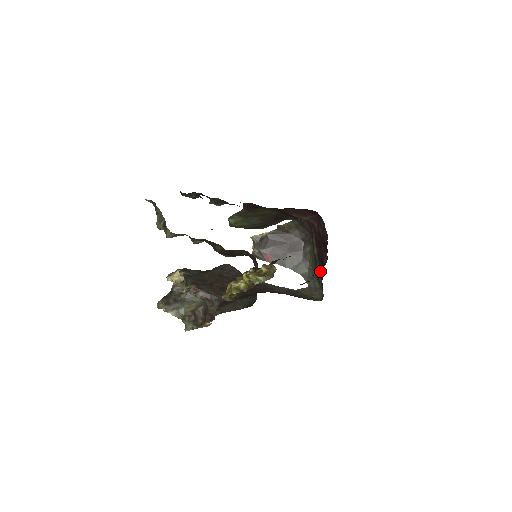
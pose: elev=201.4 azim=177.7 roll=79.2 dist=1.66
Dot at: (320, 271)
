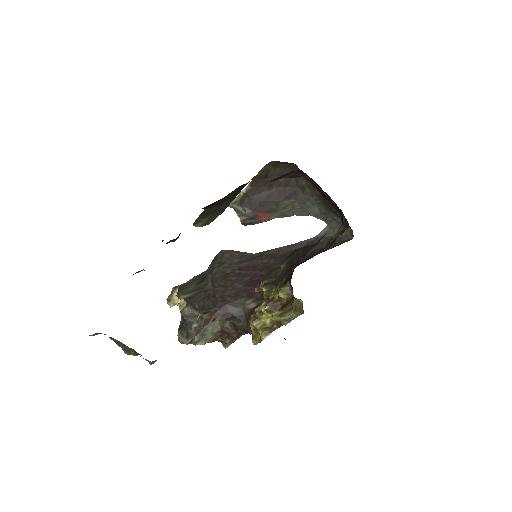
Dot at: (335, 209)
